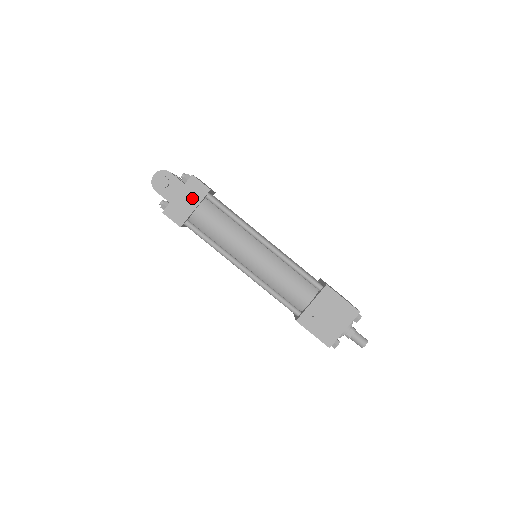
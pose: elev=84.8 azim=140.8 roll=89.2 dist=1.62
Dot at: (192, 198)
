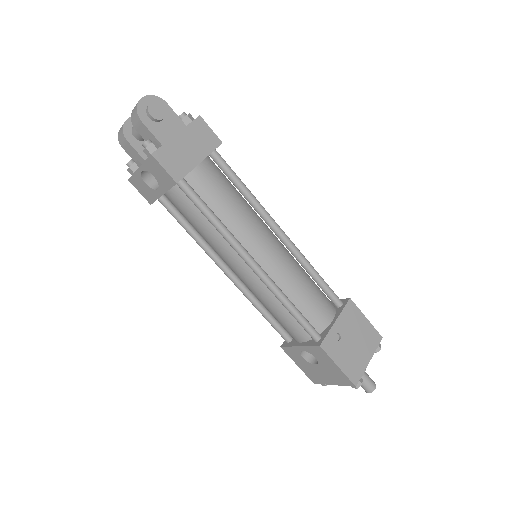
Dot at: (197, 146)
